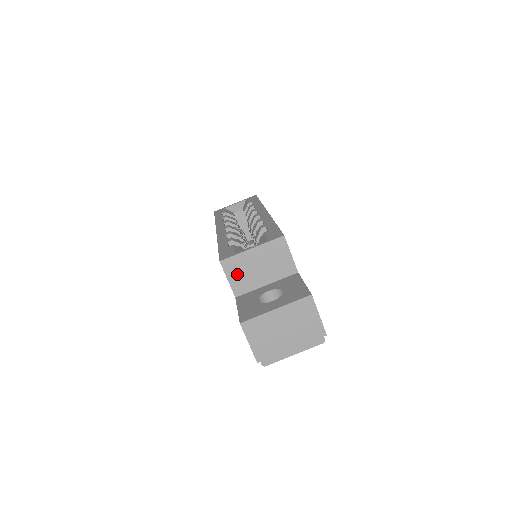
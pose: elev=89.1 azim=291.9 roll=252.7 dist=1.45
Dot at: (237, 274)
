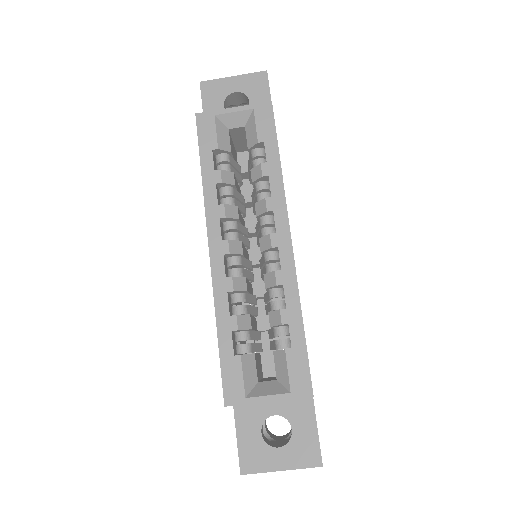
Dot at: occluded
